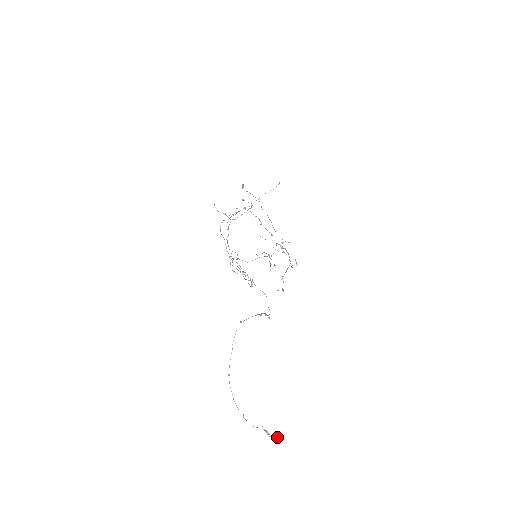
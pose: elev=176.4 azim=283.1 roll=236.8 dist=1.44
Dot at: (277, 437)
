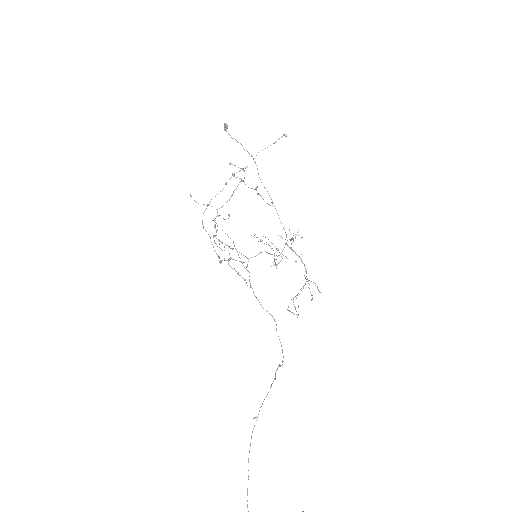
Dot at: out of frame
